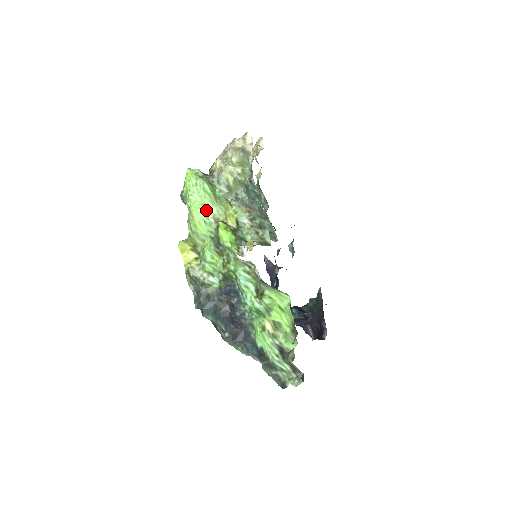
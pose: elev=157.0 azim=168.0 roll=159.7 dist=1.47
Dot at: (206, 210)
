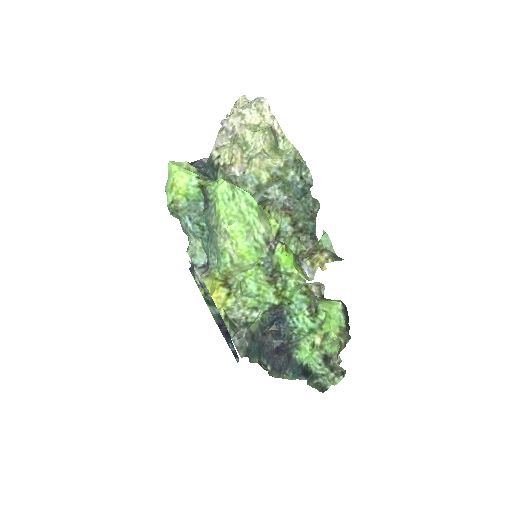
Dot at: (252, 231)
